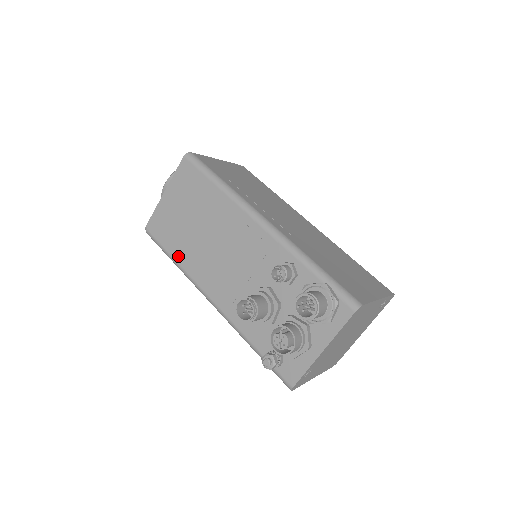
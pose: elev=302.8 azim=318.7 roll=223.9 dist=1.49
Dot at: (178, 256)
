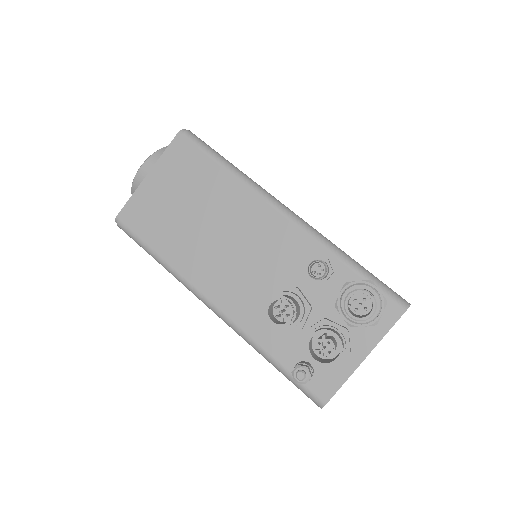
Dot at: (166, 252)
